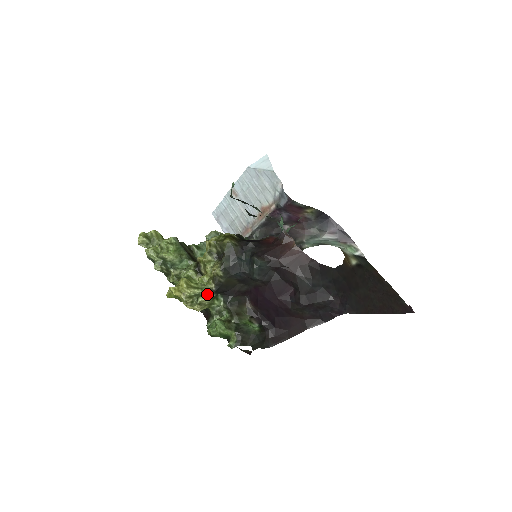
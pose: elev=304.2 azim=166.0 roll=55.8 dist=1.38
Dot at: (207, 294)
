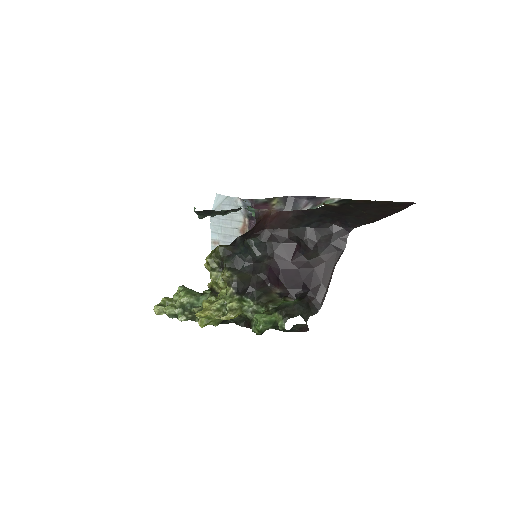
Dot at: (231, 299)
